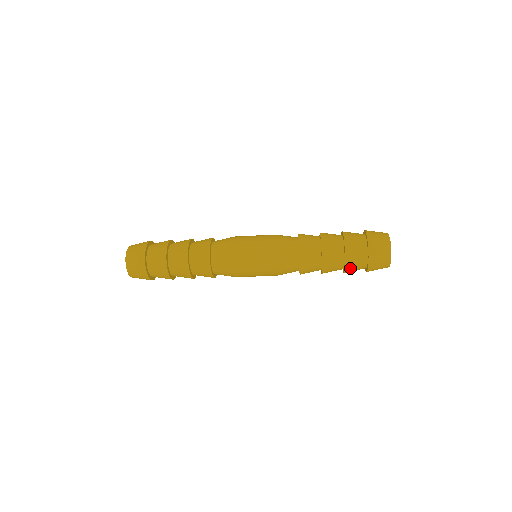
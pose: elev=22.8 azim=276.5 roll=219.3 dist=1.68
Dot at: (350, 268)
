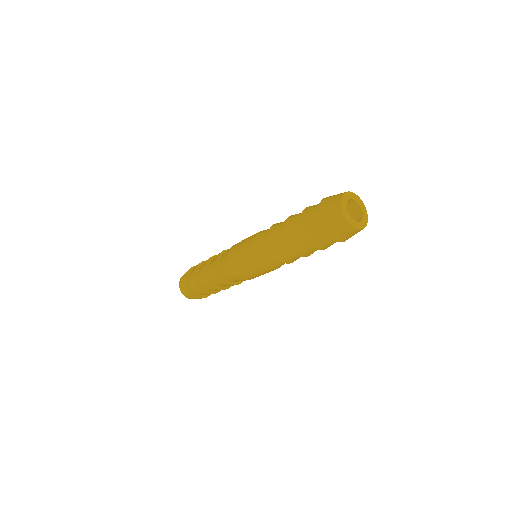
Dot at: (313, 239)
